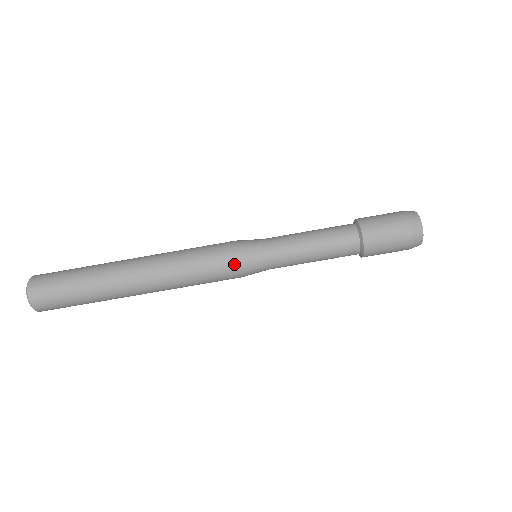
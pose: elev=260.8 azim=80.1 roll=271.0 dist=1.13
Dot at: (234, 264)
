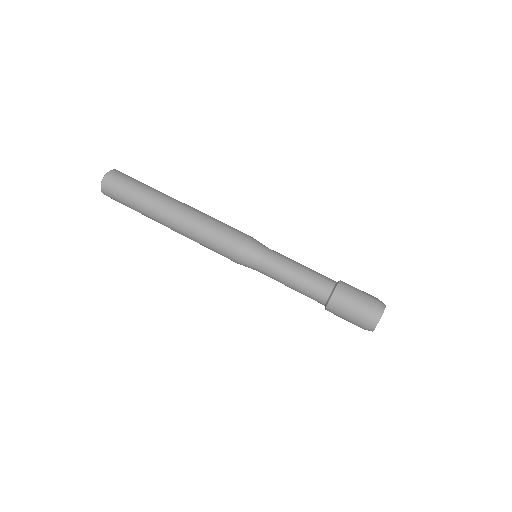
Dot at: (235, 251)
